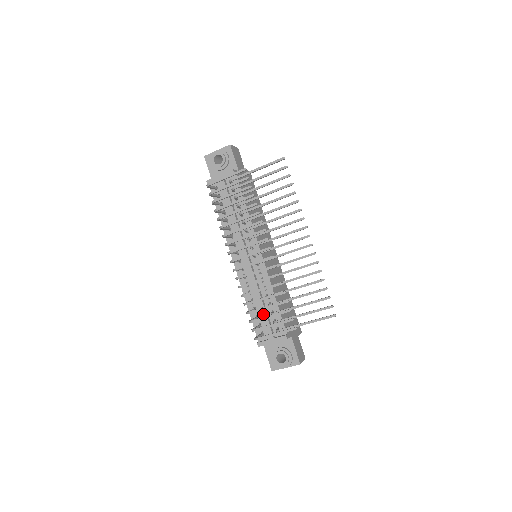
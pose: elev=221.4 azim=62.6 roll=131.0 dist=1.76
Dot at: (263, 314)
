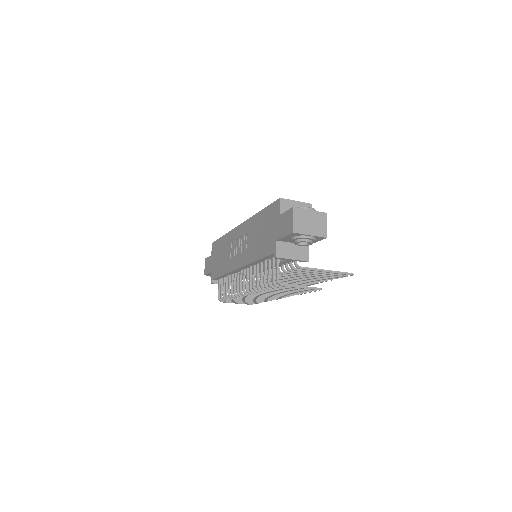
Dot at: occluded
